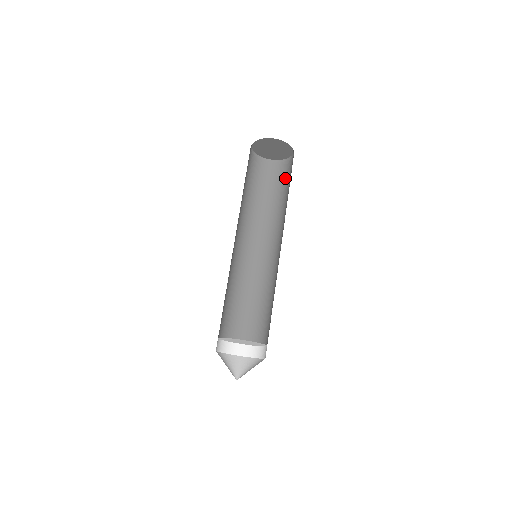
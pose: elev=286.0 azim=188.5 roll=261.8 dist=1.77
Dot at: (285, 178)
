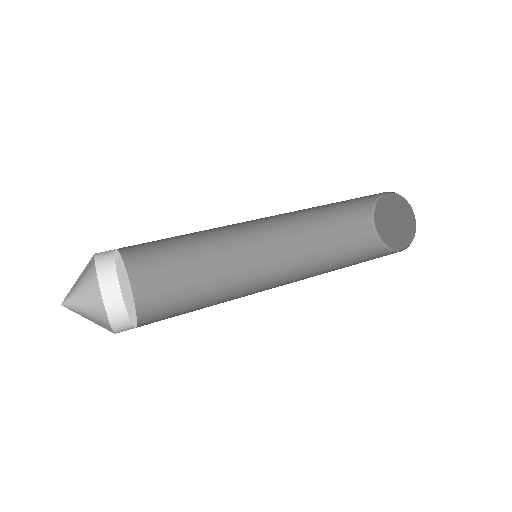
Dot at: occluded
